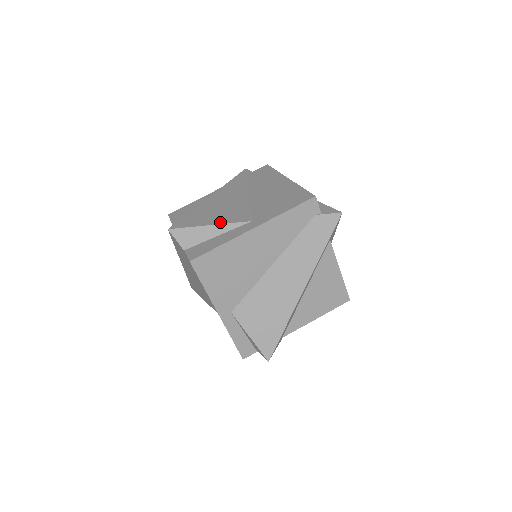
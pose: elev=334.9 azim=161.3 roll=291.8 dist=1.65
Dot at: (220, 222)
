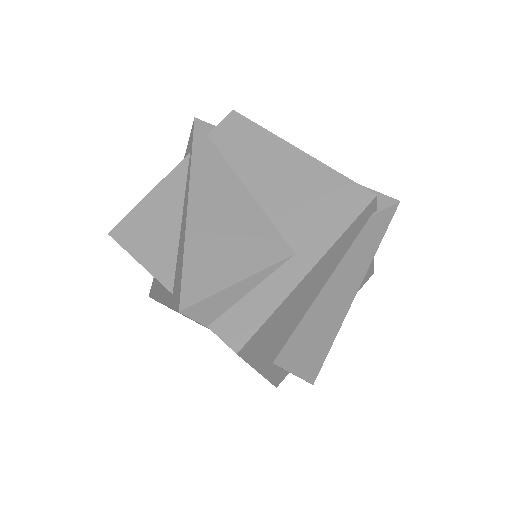
Dot at: (251, 270)
